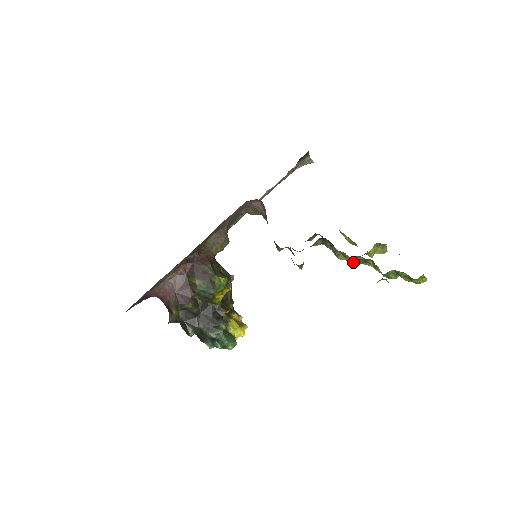
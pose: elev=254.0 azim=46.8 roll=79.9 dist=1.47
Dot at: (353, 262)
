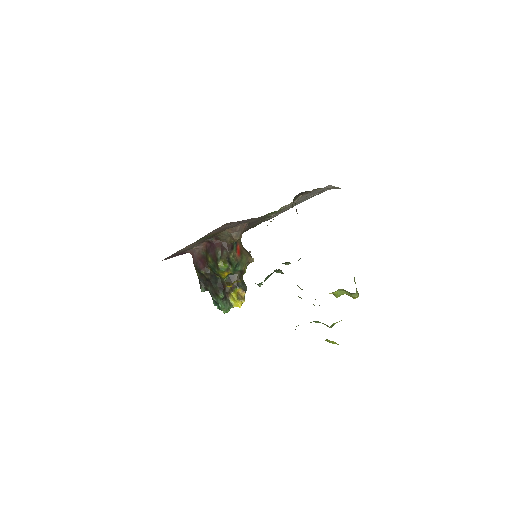
Dot at: occluded
